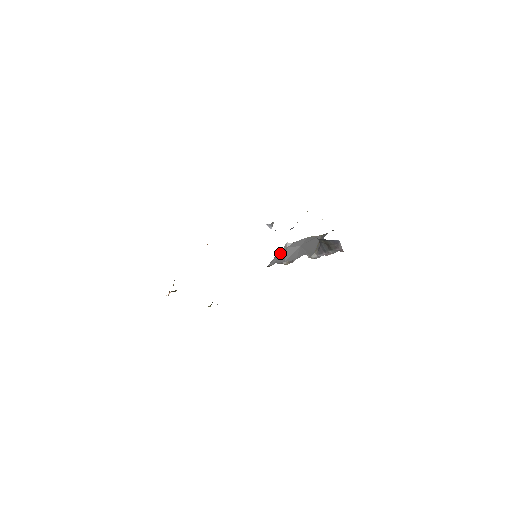
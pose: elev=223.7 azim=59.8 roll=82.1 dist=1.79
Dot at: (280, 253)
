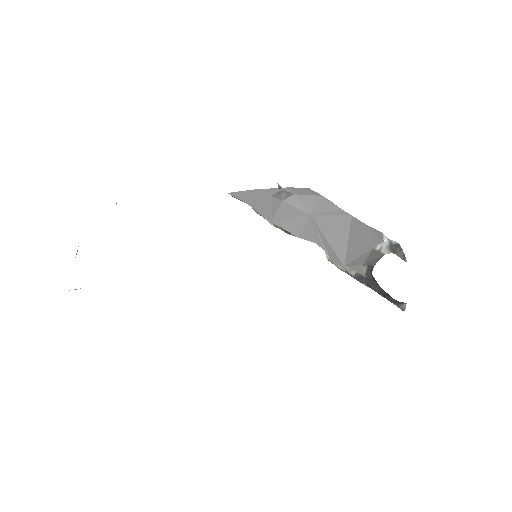
Dot at: (264, 196)
